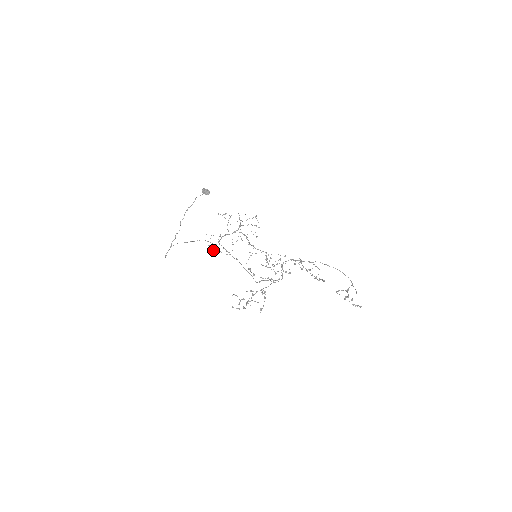
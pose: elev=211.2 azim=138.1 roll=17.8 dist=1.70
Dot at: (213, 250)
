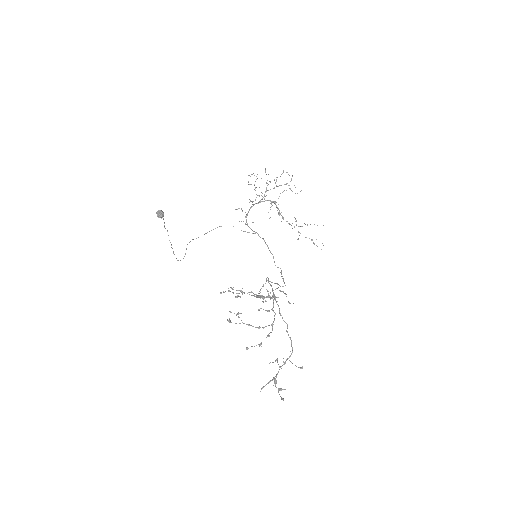
Dot at: occluded
